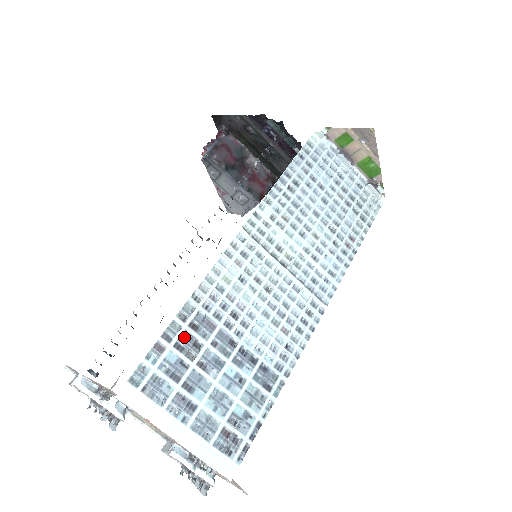
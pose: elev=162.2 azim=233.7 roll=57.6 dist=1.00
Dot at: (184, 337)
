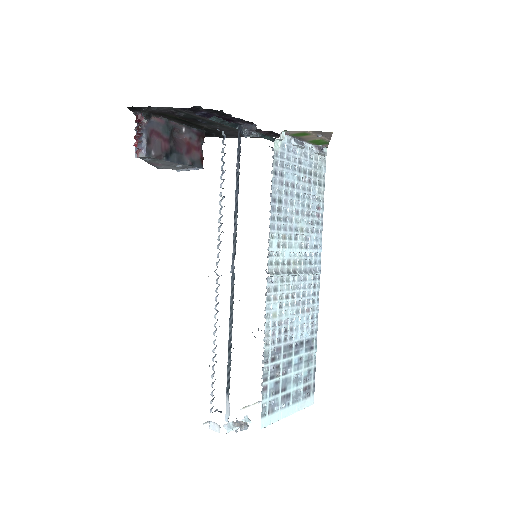
Dot at: (272, 370)
